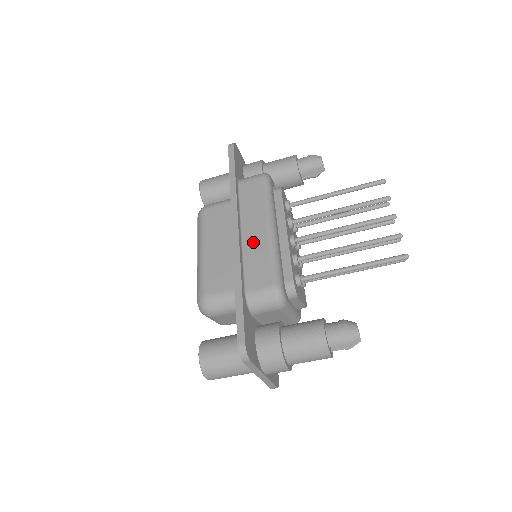
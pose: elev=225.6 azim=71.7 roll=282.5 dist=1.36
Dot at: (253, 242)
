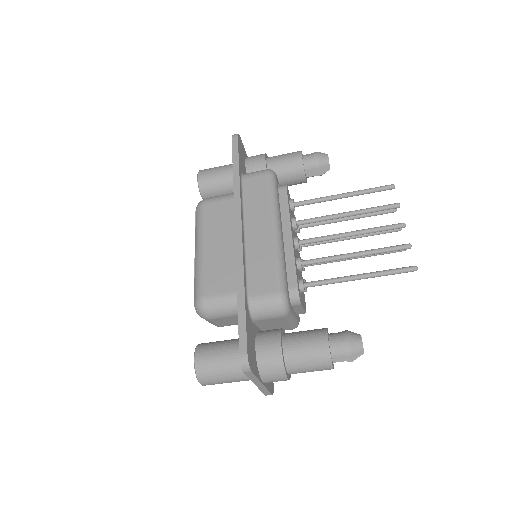
Dot at: (257, 244)
